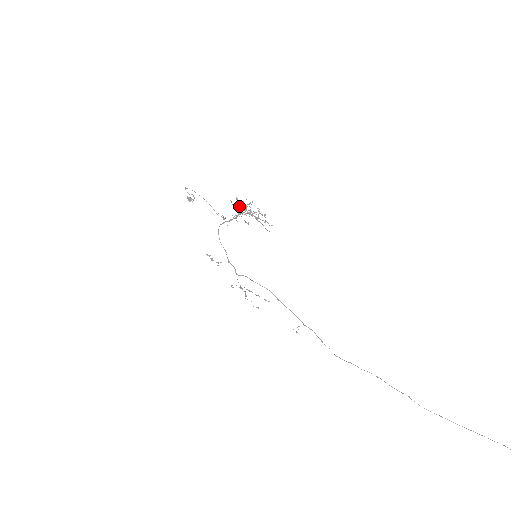
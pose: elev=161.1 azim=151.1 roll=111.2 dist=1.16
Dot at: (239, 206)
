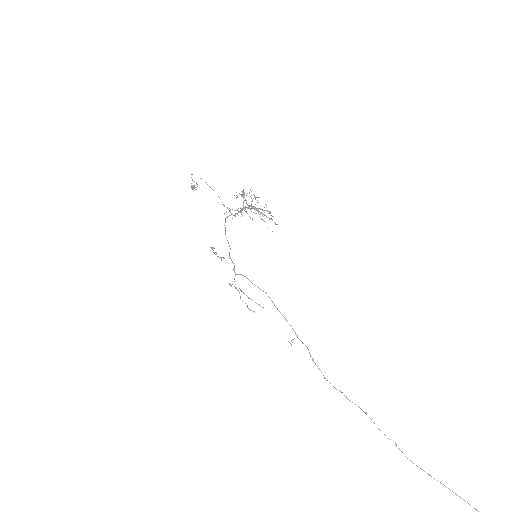
Dot at: (245, 199)
